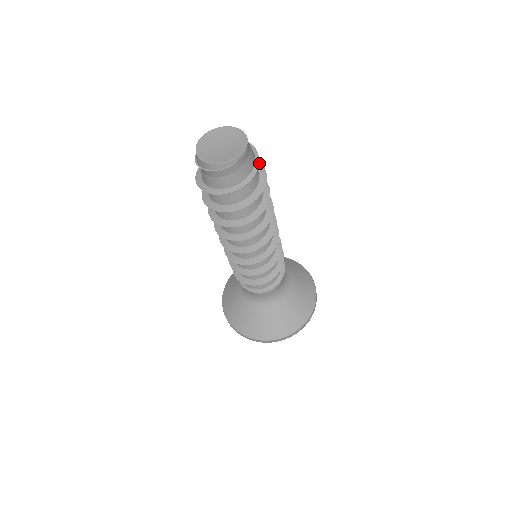
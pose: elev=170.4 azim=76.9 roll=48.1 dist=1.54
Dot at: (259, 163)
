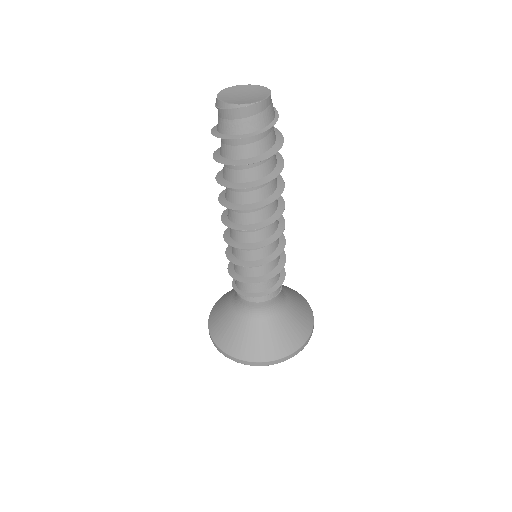
Dot at: (280, 144)
